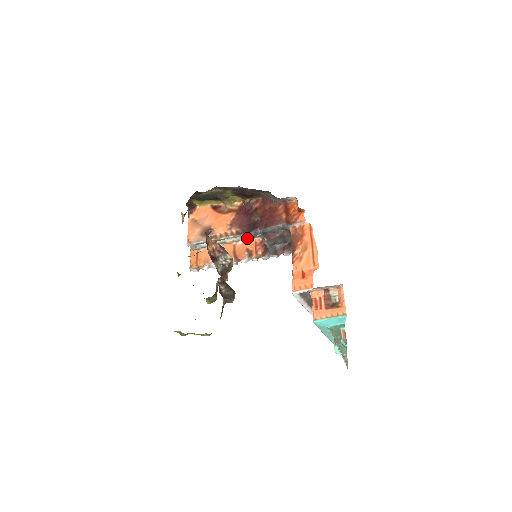
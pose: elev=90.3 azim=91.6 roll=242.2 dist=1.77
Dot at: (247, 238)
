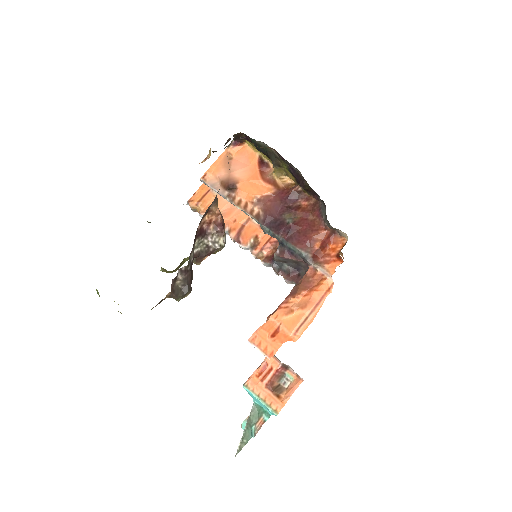
Dot at: (263, 229)
